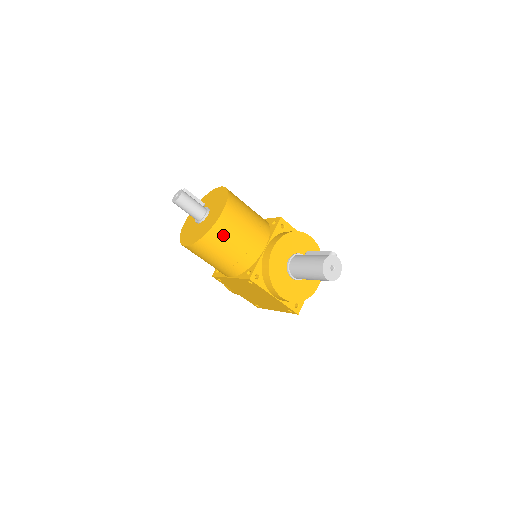
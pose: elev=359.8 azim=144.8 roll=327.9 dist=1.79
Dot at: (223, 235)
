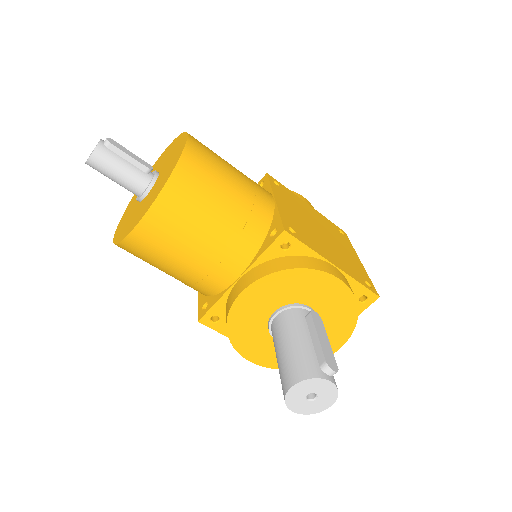
Dot at: (150, 251)
